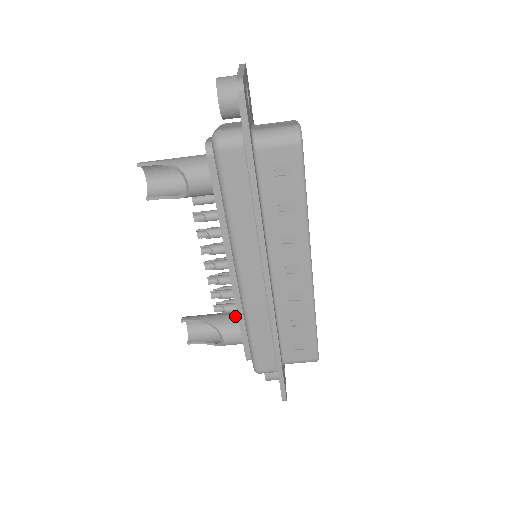
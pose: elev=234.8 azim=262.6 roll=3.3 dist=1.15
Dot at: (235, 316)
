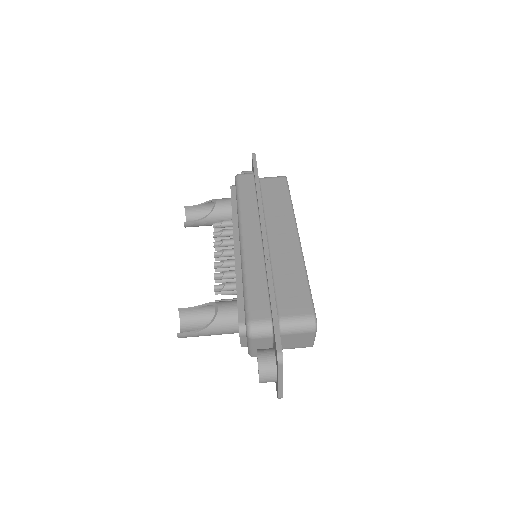
Dot at: occluded
